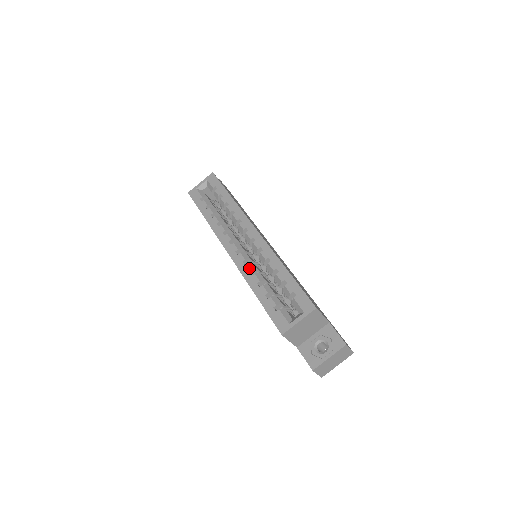
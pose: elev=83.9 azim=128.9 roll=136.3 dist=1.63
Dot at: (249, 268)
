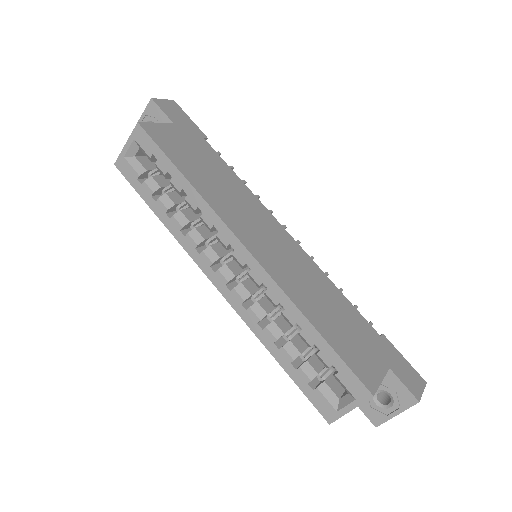
Dot at: (255, 317)
